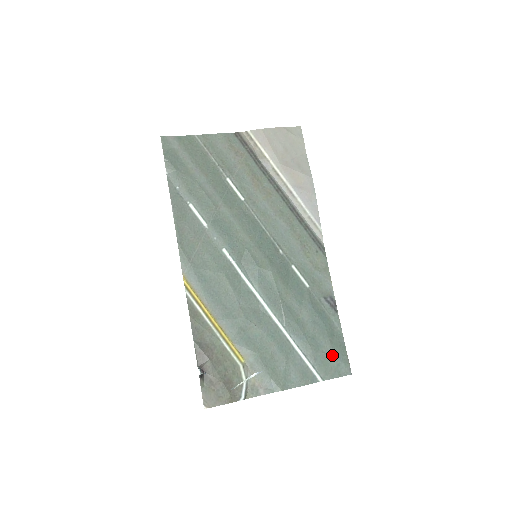
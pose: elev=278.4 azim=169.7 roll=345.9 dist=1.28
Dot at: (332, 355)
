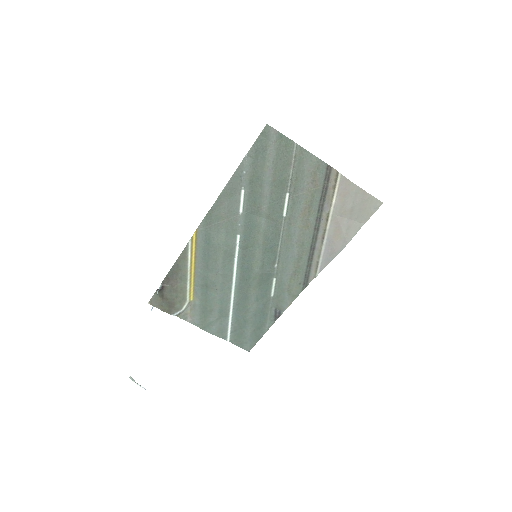
Dot at: (248, 336)
